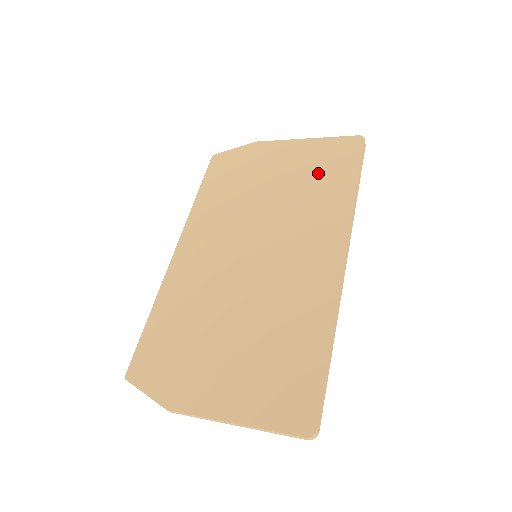
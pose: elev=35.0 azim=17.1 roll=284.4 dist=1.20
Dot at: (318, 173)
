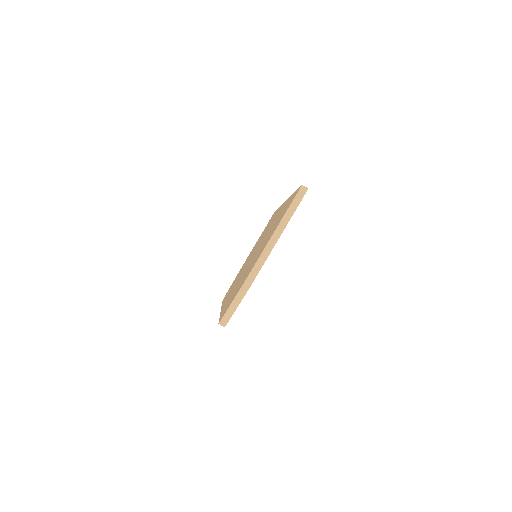
Dot at: occluded
